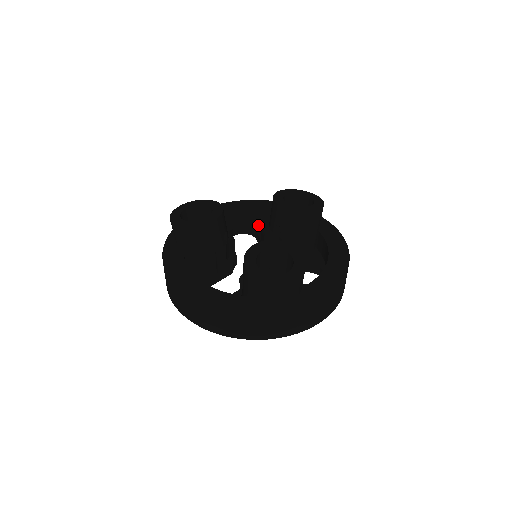
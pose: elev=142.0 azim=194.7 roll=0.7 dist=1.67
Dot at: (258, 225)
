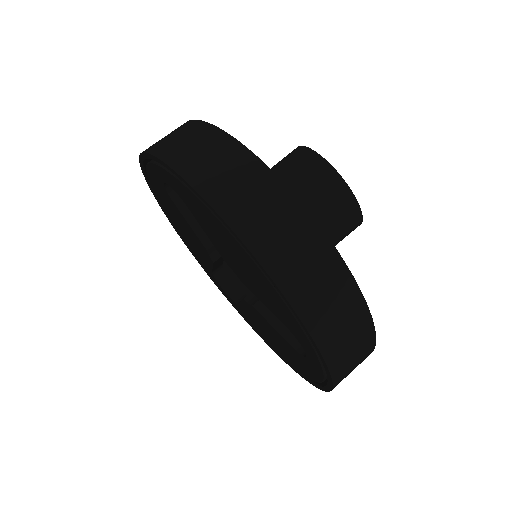
Dot at: occluded
